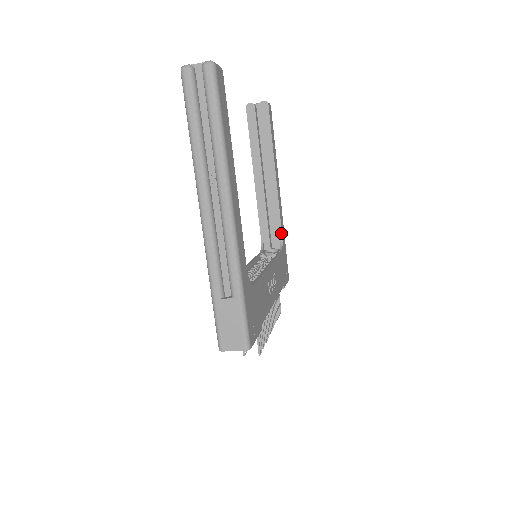
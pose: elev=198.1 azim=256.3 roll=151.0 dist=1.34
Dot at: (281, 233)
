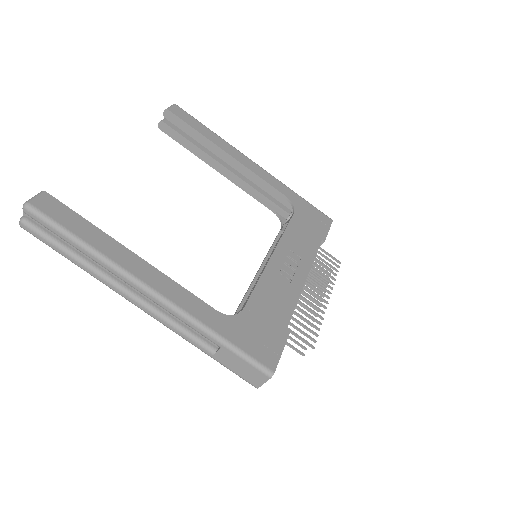
Dot at: (283, 196)
